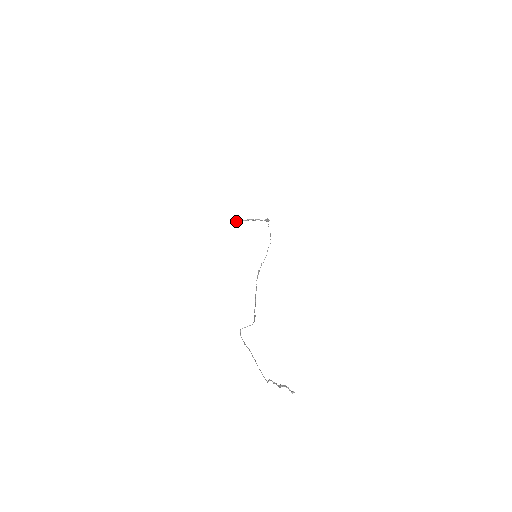
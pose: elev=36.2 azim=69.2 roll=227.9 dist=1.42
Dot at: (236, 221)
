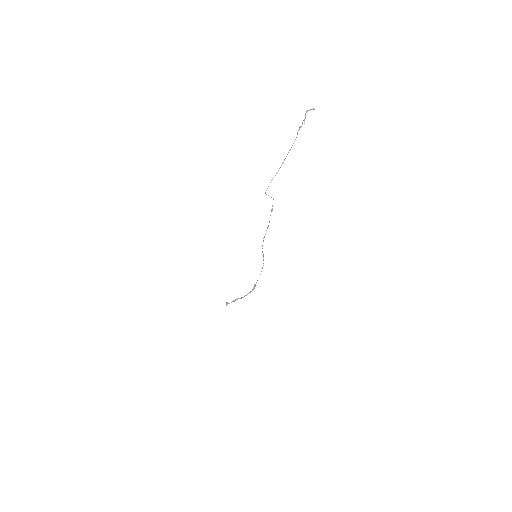
Dot at: (227, 303)
